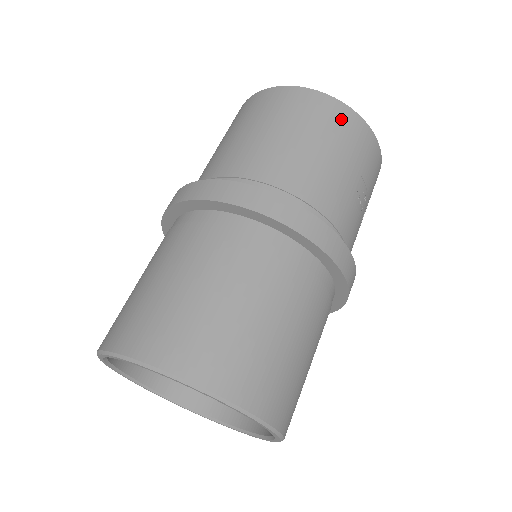
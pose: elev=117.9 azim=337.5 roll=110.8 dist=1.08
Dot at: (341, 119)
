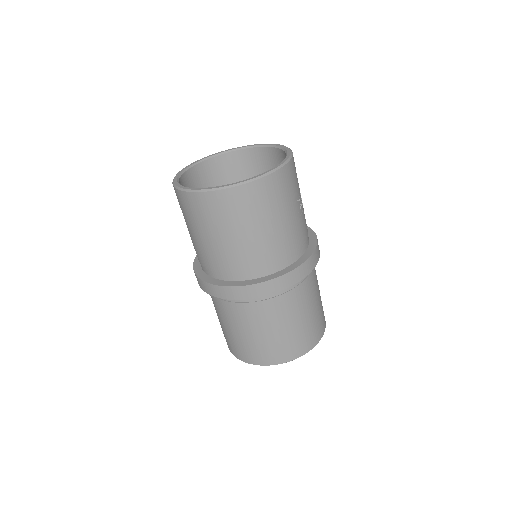
Dot at: (263, 193)
